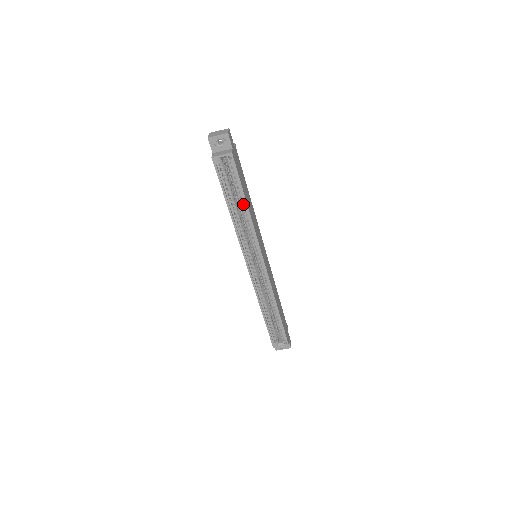
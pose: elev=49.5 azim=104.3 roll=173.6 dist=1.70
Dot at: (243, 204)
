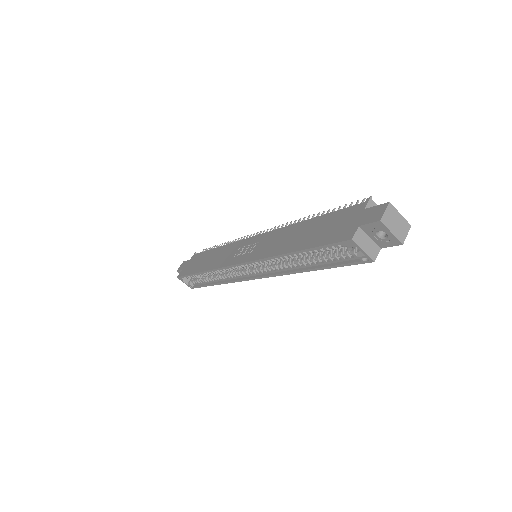
Dot at: (309, 264)
